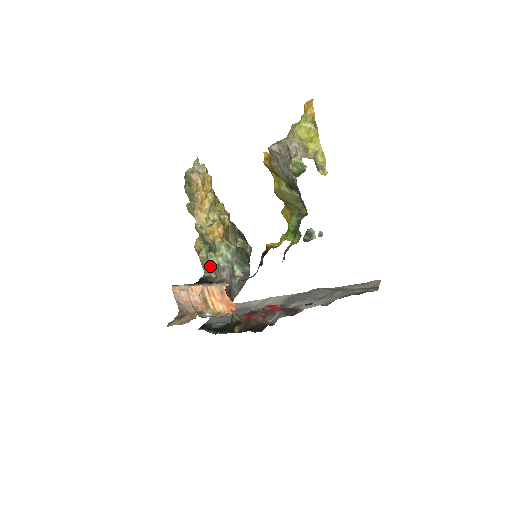
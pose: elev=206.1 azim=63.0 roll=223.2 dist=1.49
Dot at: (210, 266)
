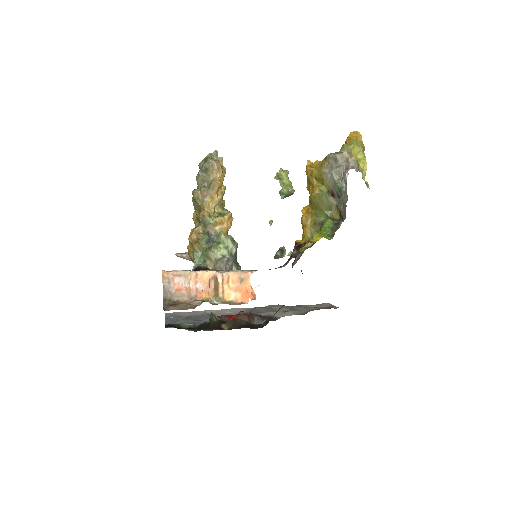
Dot at: (211, 257)
